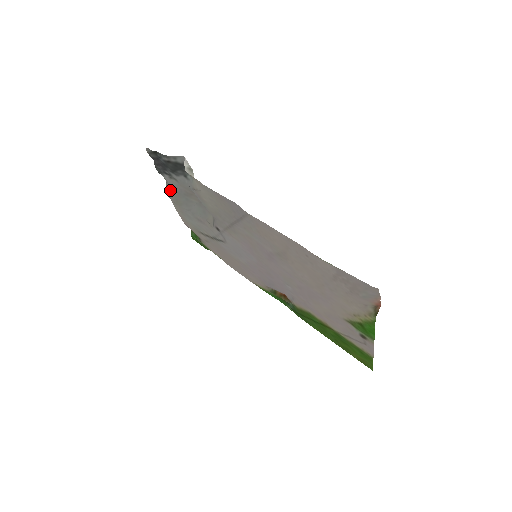
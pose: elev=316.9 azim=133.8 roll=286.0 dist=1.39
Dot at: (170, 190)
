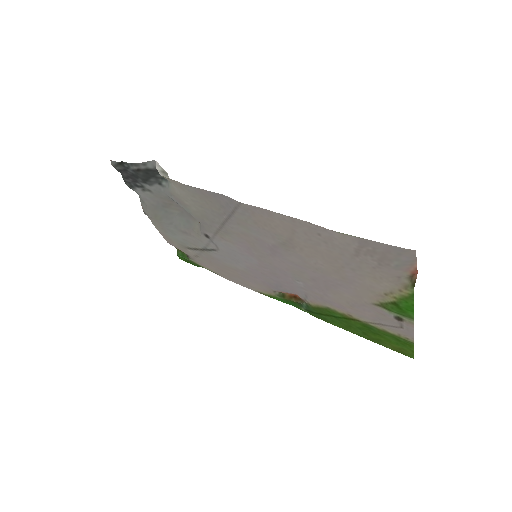
Dot at: (145, 205)
